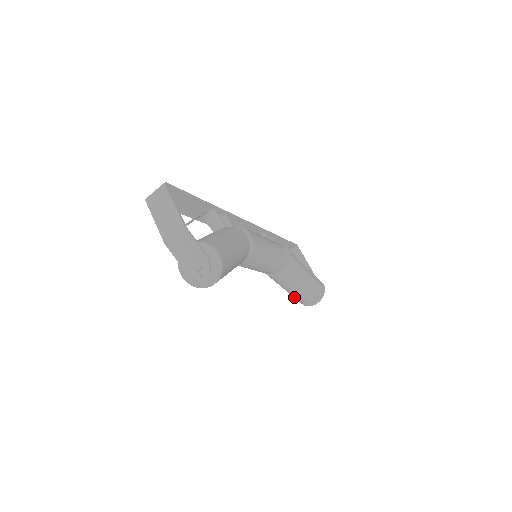
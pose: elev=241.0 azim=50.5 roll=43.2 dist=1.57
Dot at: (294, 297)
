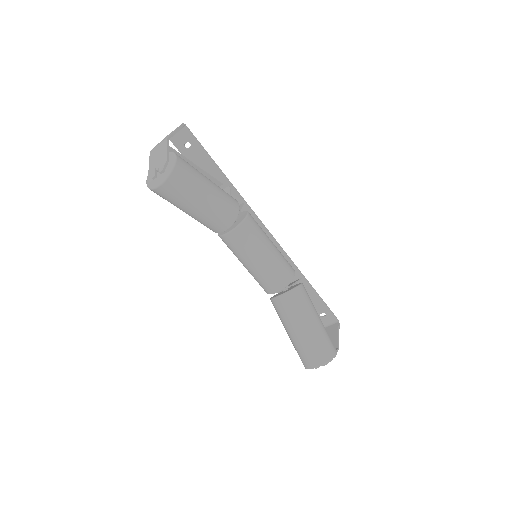
Dot at: (295, 348)
